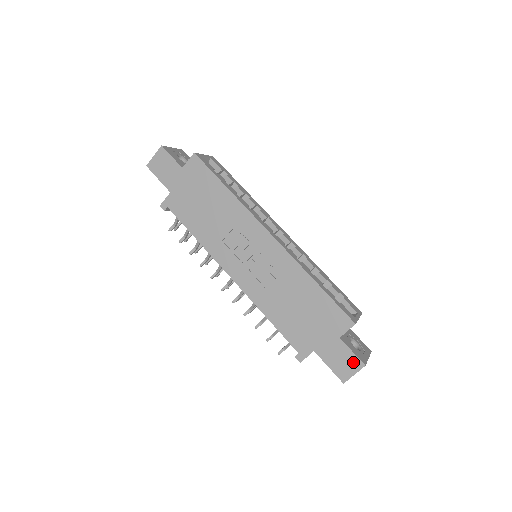
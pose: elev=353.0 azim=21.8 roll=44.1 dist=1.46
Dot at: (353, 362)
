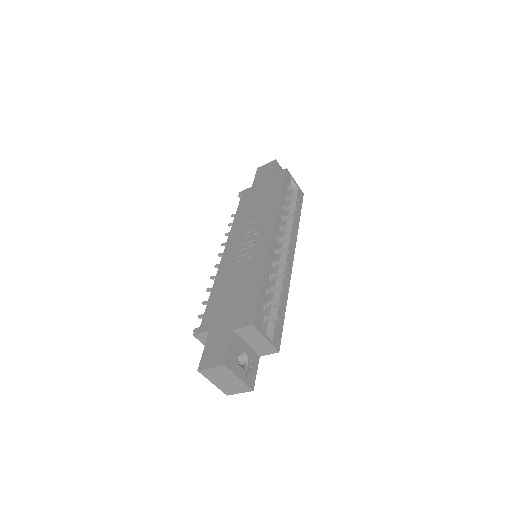
Dot at: (221, 356)
